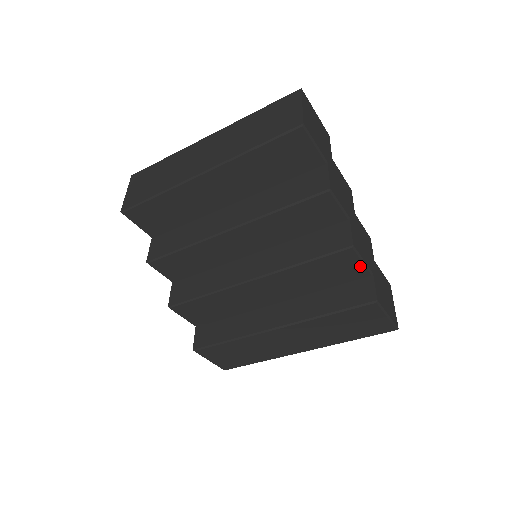
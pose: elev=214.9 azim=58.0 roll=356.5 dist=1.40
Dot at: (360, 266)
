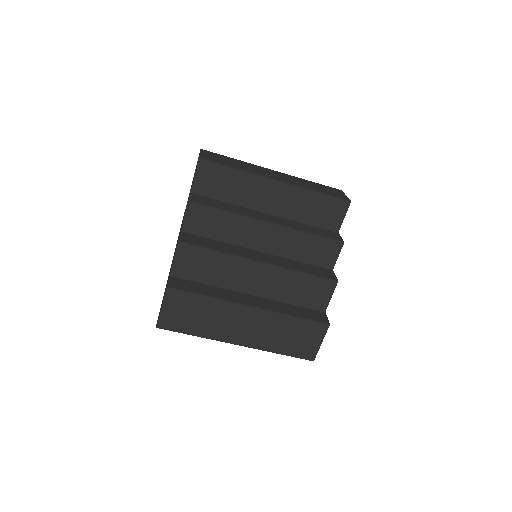
Dot at: (327, 300)
